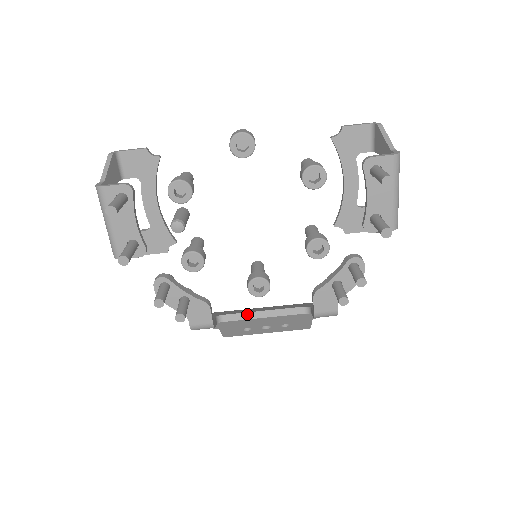
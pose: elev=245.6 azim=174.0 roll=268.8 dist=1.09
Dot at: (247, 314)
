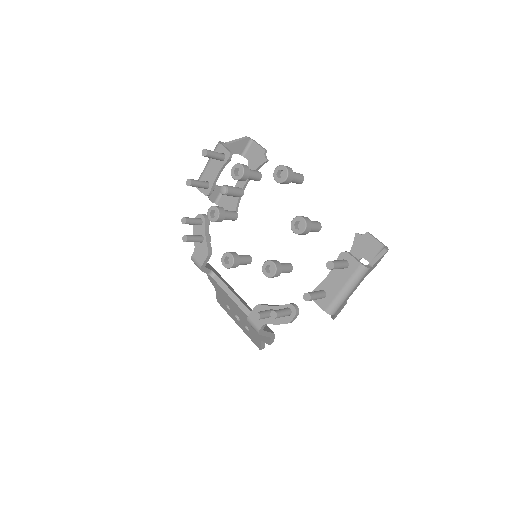
Dot at: (226, 287)
